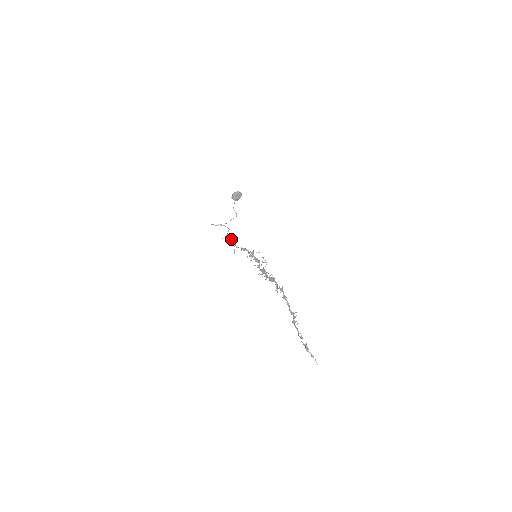
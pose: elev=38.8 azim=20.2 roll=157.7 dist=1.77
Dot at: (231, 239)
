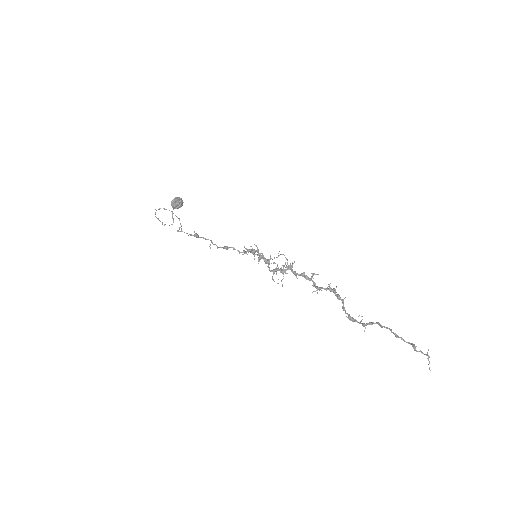
Dot at: (196, 234)
